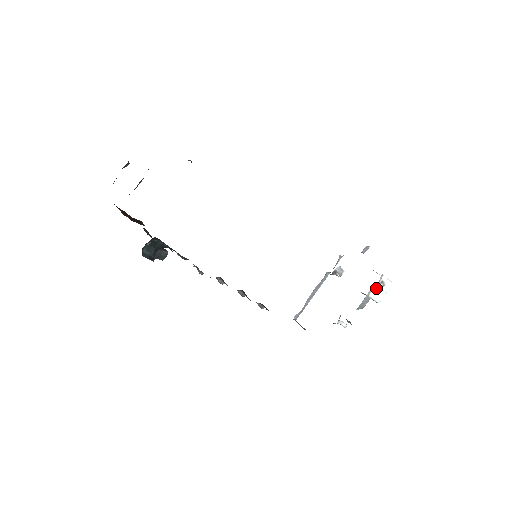
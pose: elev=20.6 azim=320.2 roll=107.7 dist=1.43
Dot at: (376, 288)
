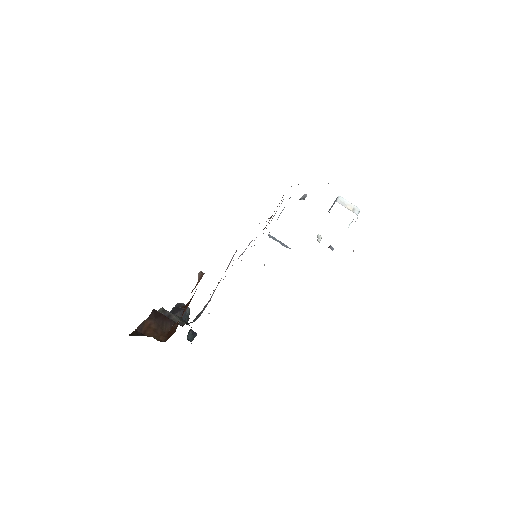
Dot at: occluded
